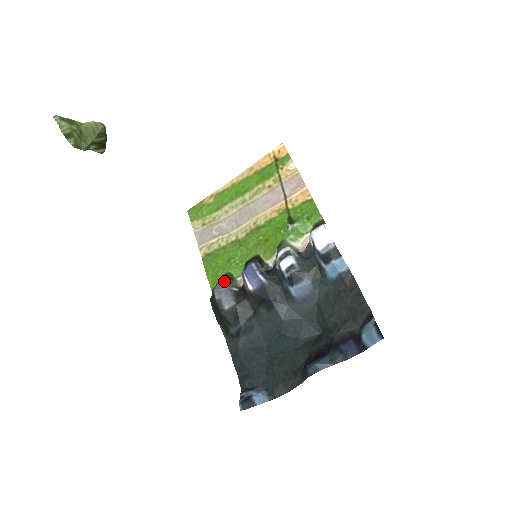
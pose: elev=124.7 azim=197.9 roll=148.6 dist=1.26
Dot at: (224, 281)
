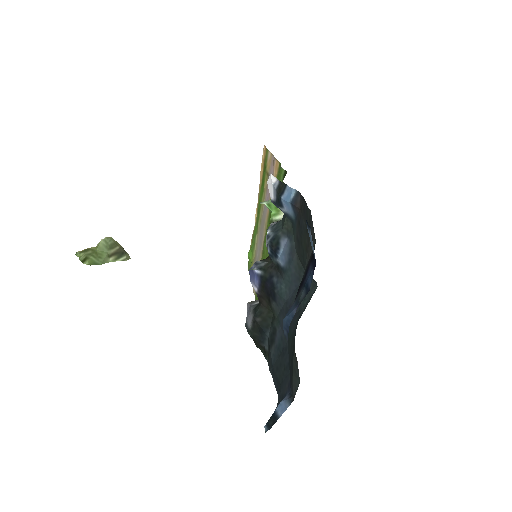
Dot at: (249, 302)
